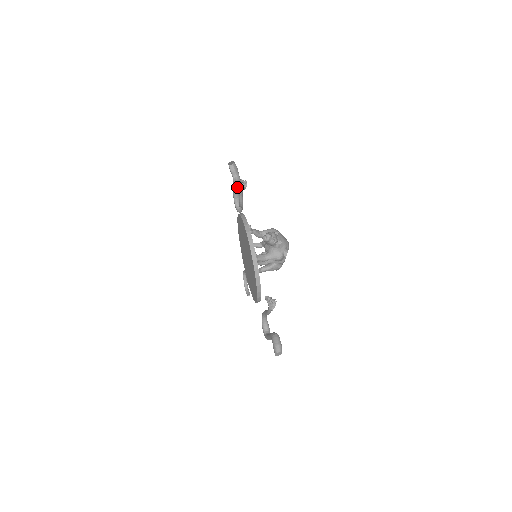
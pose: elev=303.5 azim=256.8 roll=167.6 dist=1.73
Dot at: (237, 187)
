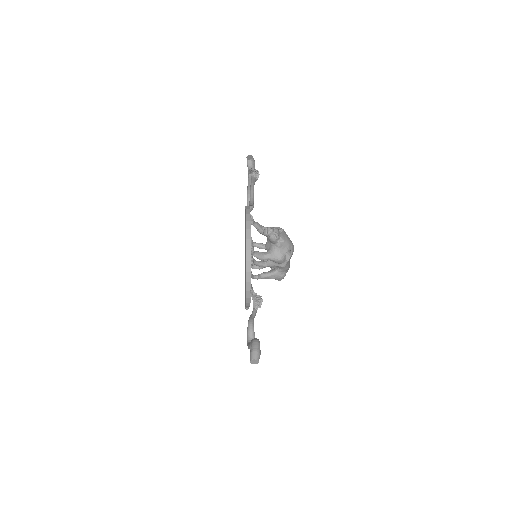
Dot at: occluded
